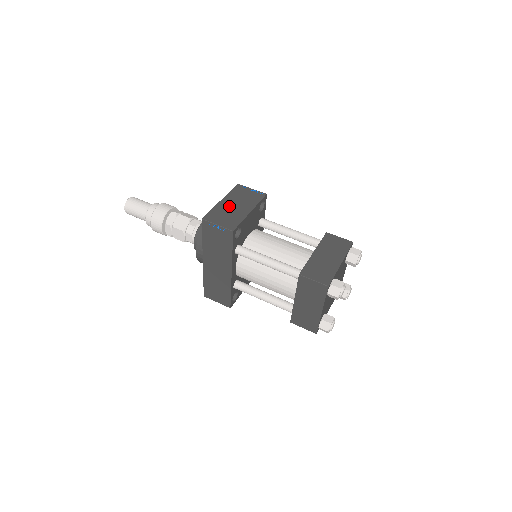
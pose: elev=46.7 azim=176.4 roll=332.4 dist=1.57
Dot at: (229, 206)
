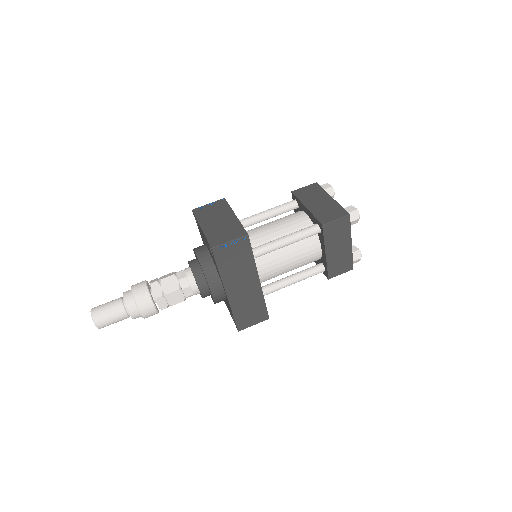
Dot at: (214, 225)
